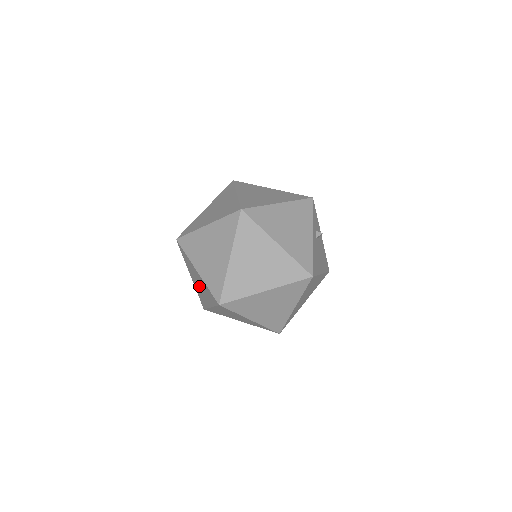
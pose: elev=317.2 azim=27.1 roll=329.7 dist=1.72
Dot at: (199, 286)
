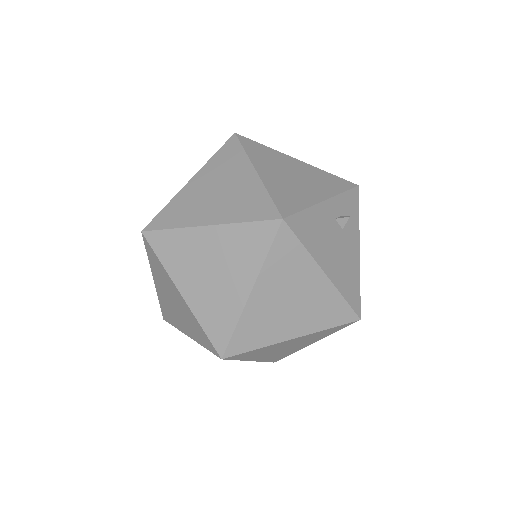
Dot at: occluded
